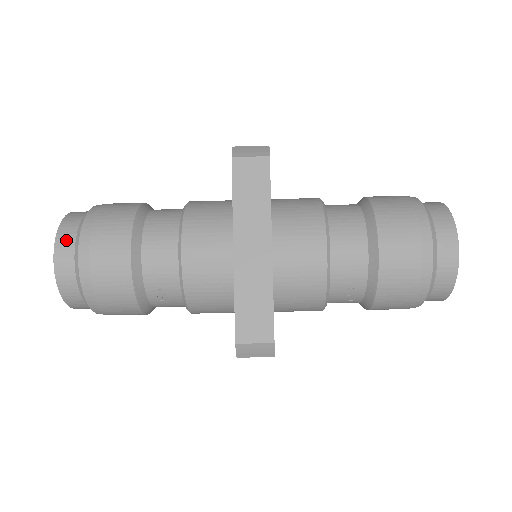
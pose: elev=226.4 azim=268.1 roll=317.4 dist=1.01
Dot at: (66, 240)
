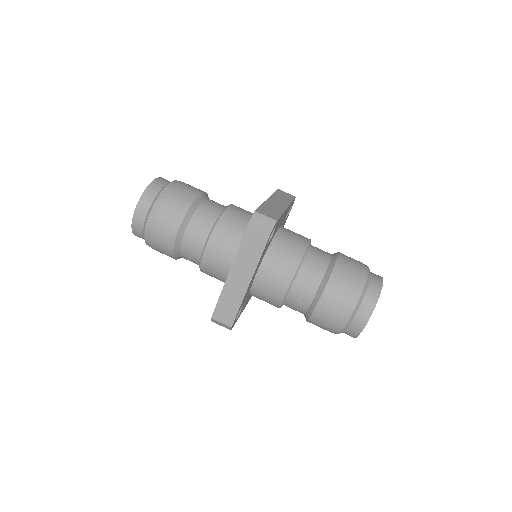
Dot at: (167, 180)
